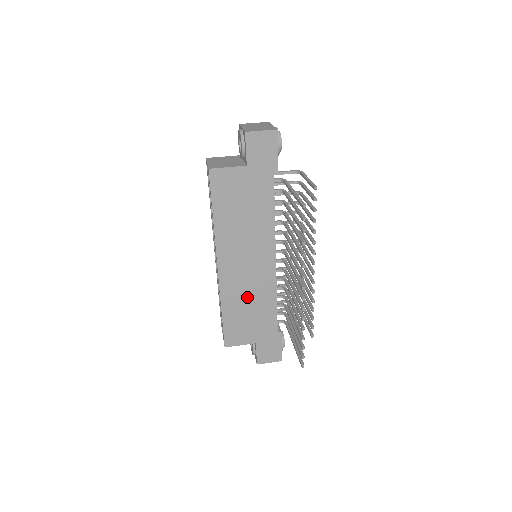
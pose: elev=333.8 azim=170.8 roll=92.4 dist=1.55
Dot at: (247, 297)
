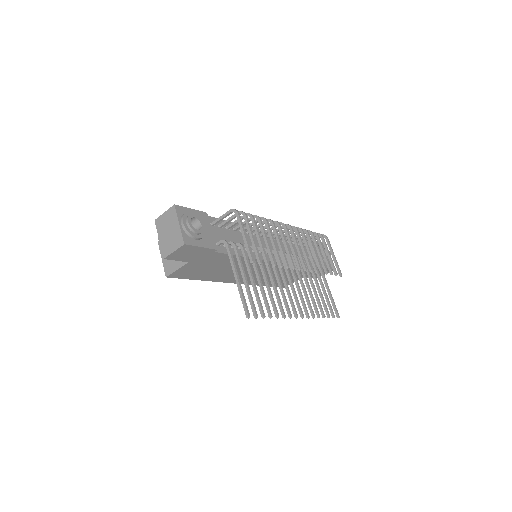
Dot at: occluded
